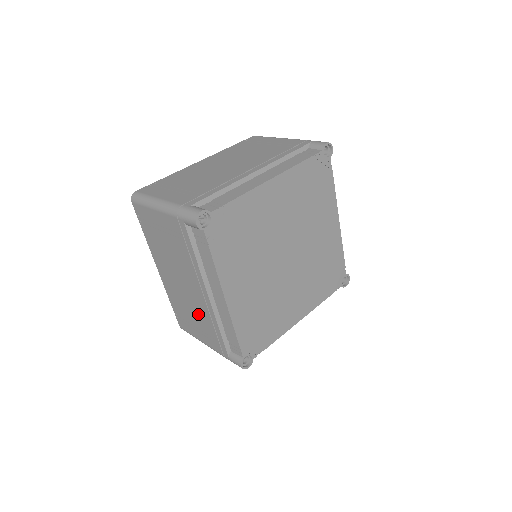
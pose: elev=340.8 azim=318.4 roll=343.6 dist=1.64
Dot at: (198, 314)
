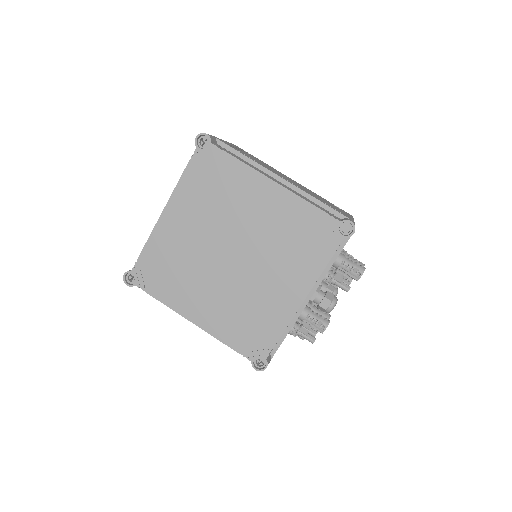
Dot at: occluded
